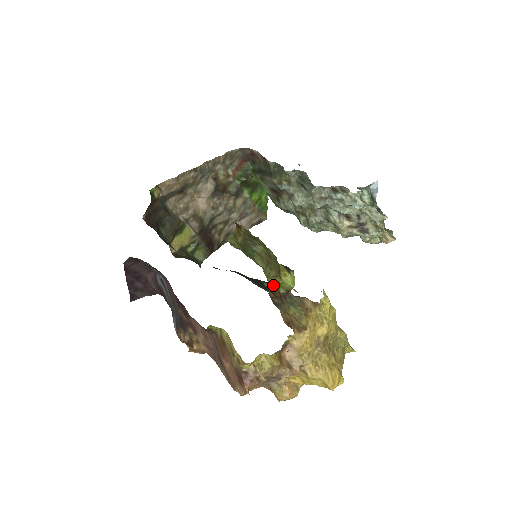
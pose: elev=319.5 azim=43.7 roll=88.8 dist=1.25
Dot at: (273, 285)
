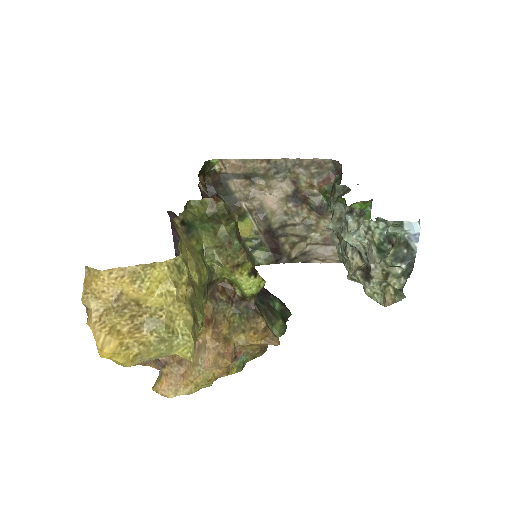
Dot at: (226, 278)
